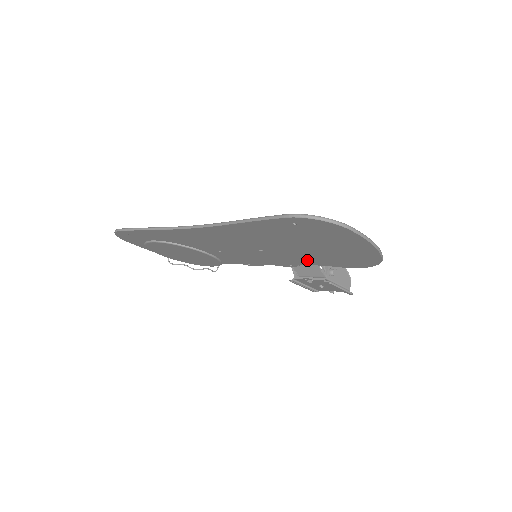
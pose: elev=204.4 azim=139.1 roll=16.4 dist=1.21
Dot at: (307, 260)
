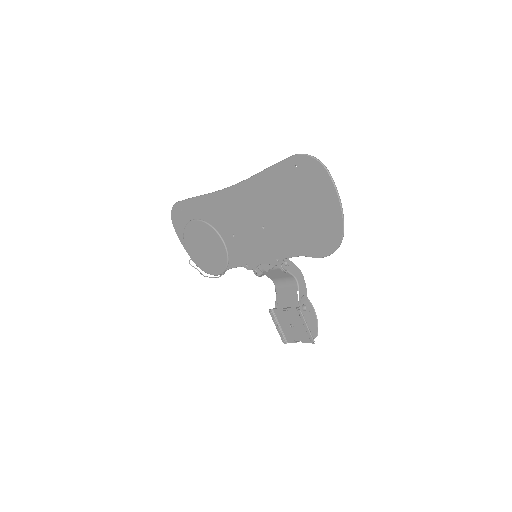
Dot at: (292, 245)
